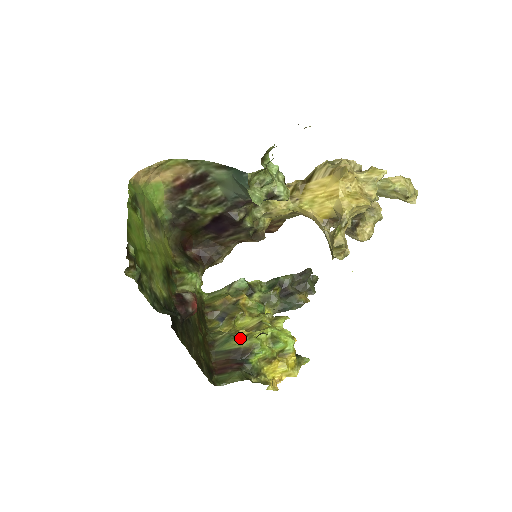
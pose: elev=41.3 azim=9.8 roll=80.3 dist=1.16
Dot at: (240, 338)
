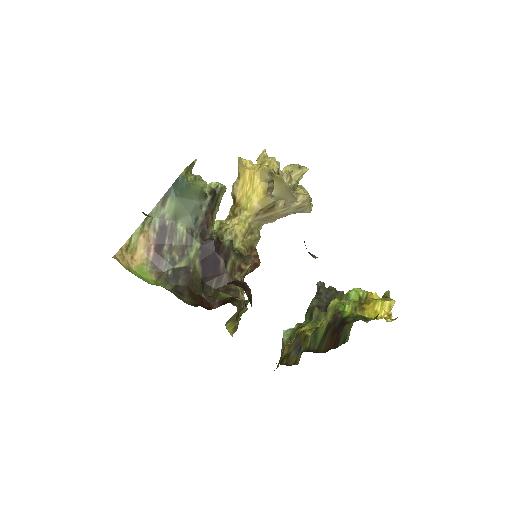
Dot at: (322, 324)
